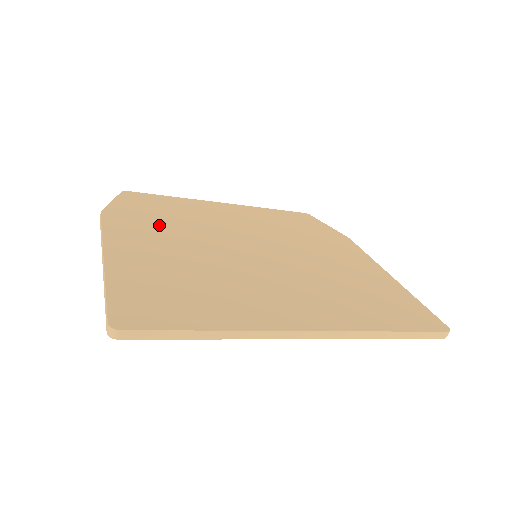
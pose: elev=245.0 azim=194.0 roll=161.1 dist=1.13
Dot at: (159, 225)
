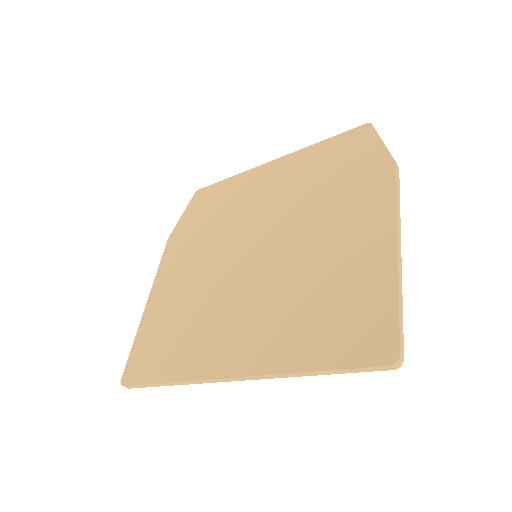
Dot at: (197, 239)
